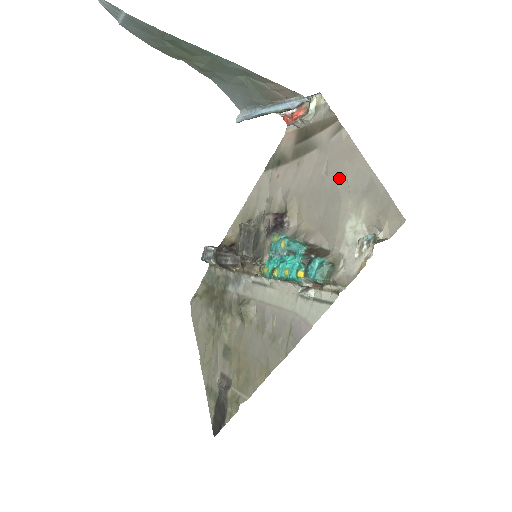
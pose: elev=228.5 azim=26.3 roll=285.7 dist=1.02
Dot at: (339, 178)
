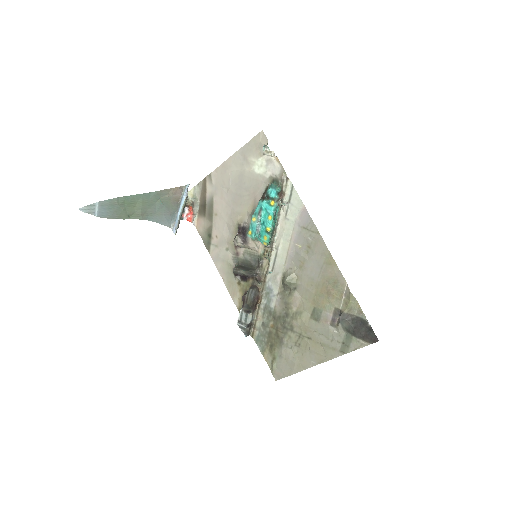
Dot at: (233, 177)
